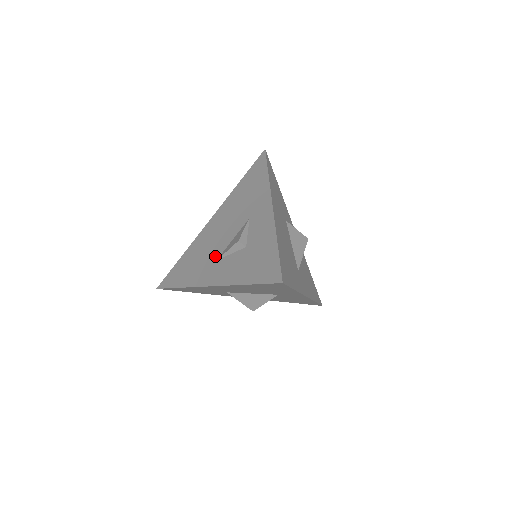
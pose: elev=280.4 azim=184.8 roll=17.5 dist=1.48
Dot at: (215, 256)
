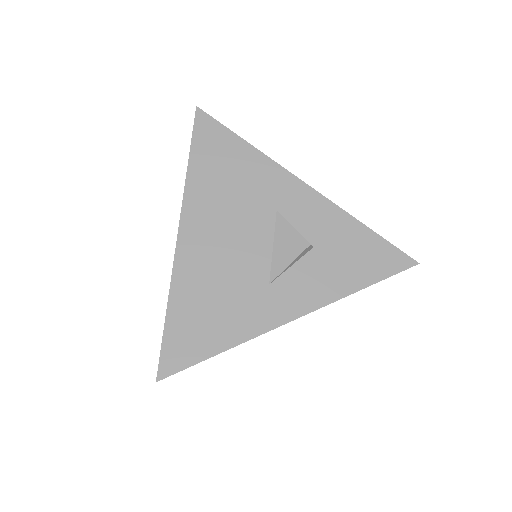
Dot at: (260, 280)
